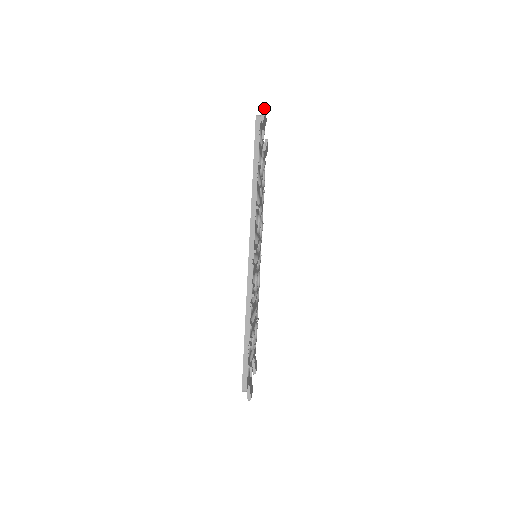
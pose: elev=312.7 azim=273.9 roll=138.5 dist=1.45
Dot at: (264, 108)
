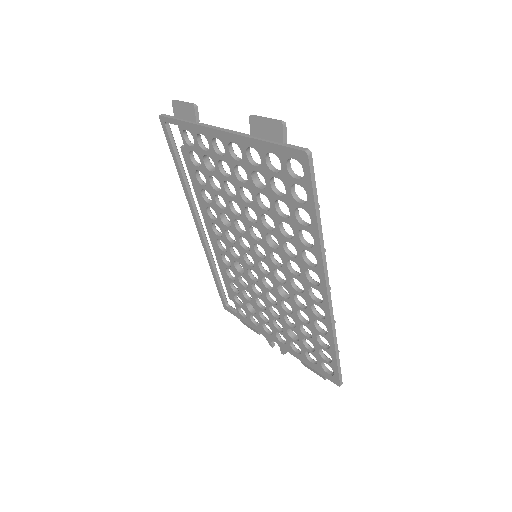
Dot at: (283, 122)
